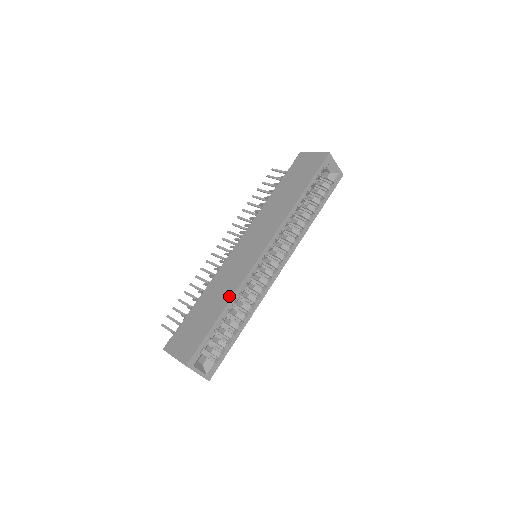
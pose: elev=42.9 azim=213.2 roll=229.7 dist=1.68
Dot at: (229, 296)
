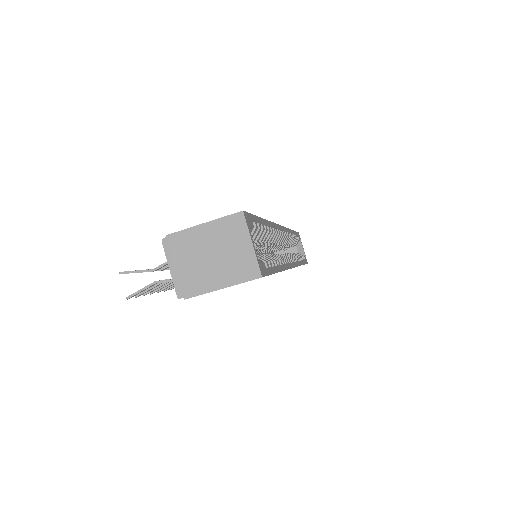
Dot at: occluded
